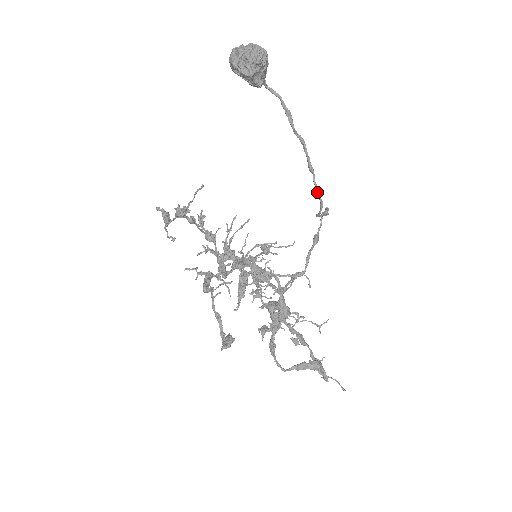
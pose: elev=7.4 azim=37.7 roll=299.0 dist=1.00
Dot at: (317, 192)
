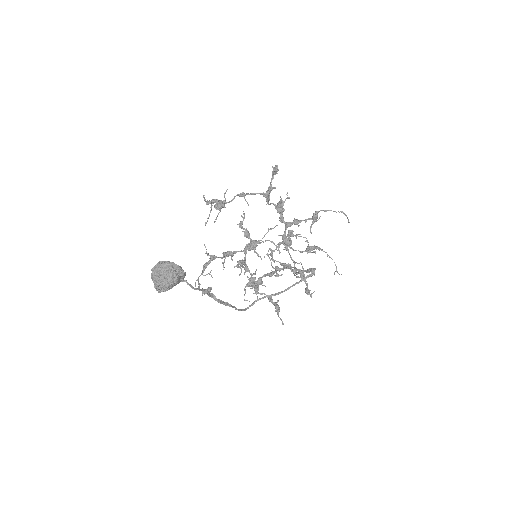
Dot at: (237, 309)
